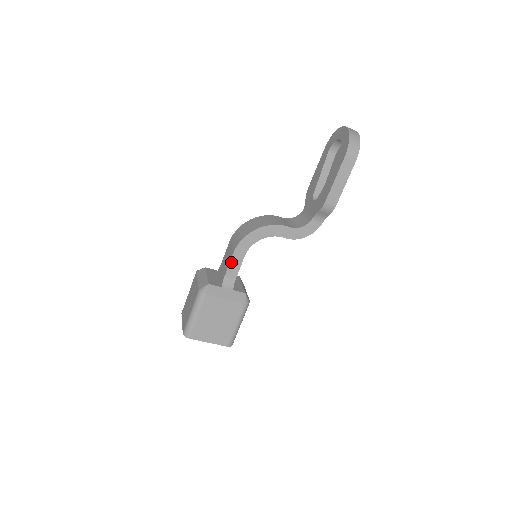
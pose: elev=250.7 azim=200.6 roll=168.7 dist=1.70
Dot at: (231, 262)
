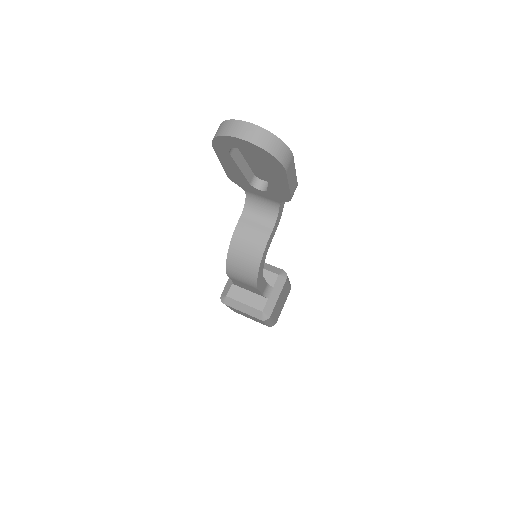
Dot at: (260, 290)
